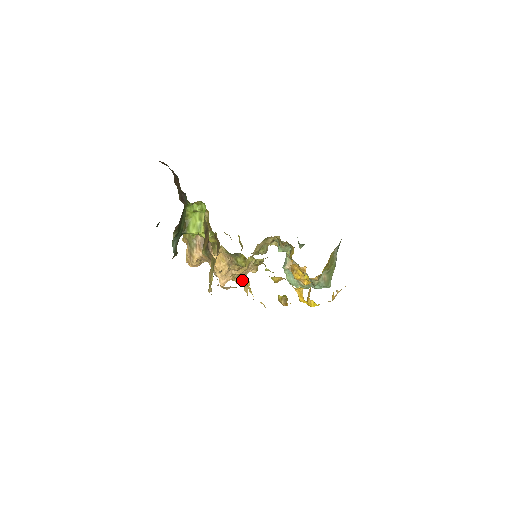
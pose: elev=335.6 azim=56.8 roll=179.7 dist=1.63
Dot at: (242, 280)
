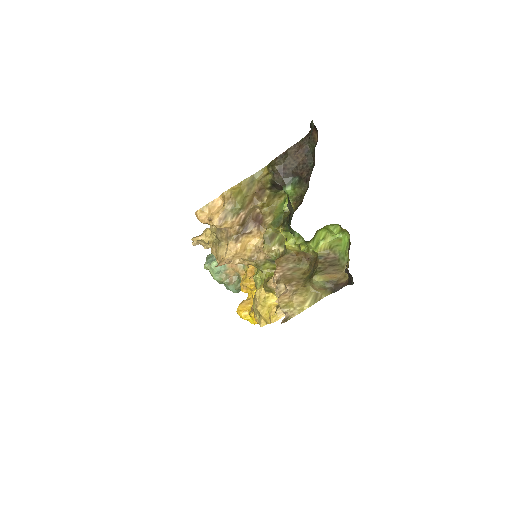
Dot at: occluded
